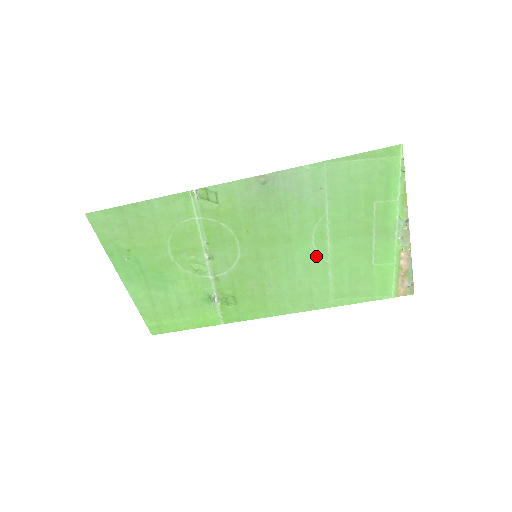
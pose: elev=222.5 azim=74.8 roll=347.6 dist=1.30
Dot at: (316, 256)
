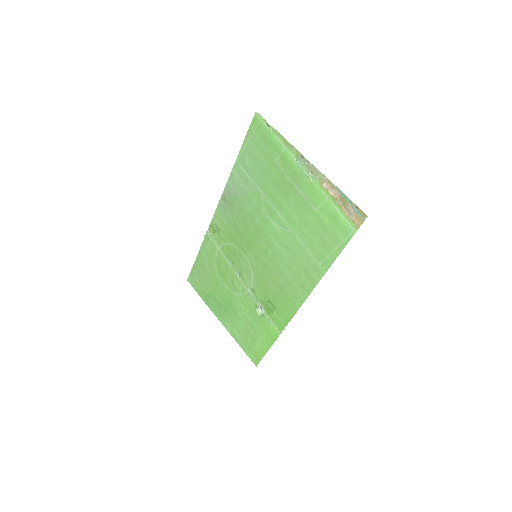
Dot at: (282, 231)
